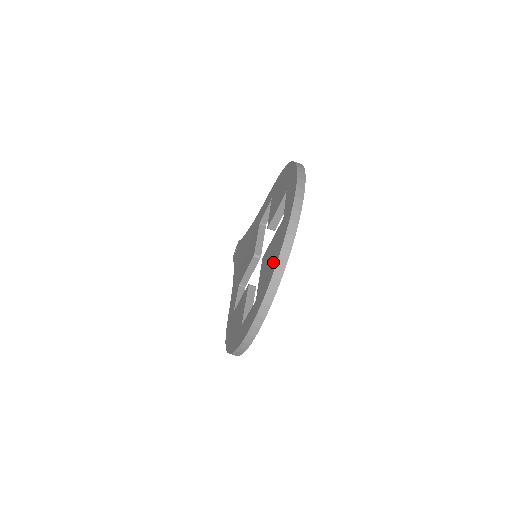
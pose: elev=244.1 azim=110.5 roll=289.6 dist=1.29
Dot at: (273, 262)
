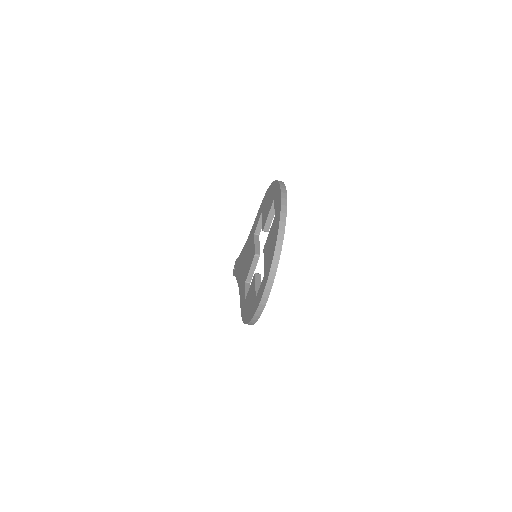
Dot at: (273, 243)
